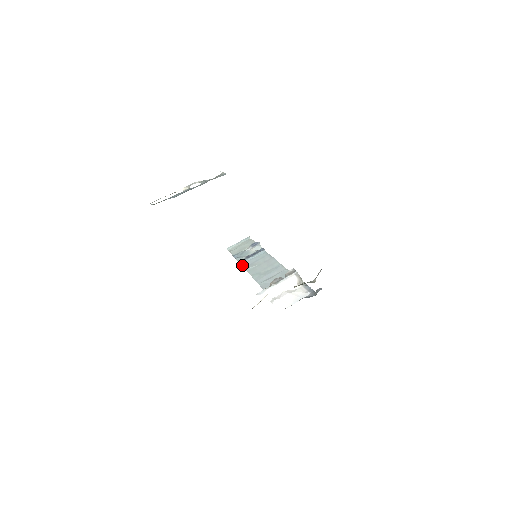
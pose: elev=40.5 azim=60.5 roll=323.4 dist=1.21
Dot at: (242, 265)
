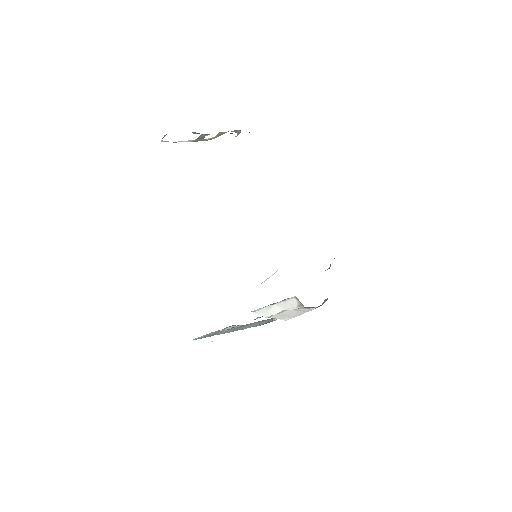
Dot at: (217, 334)
